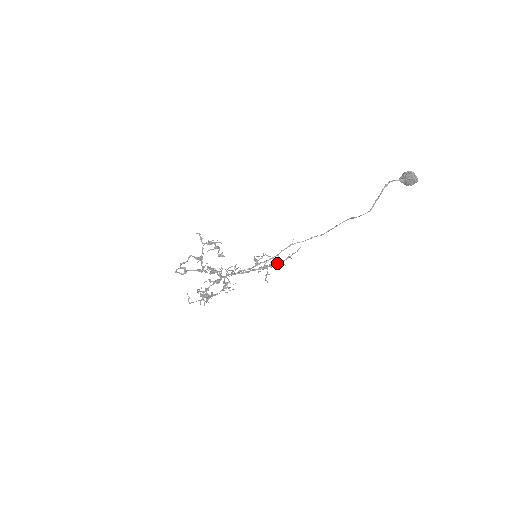
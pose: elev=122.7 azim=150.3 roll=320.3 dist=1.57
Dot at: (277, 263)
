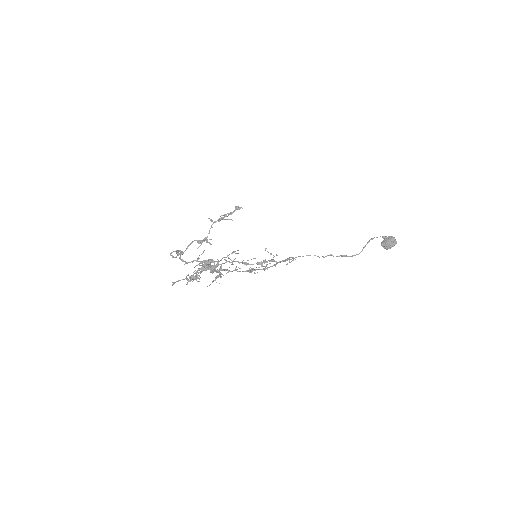
Dot at: occluded
